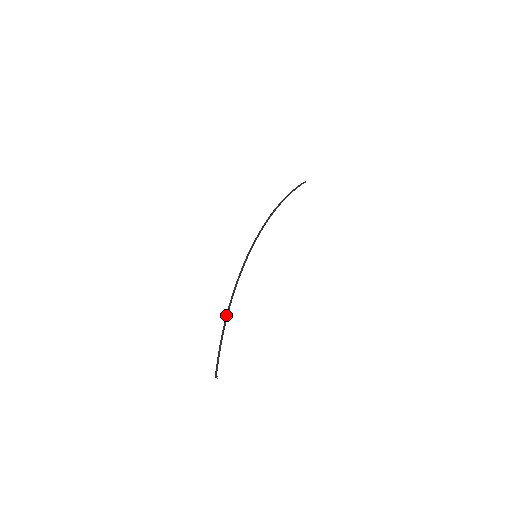
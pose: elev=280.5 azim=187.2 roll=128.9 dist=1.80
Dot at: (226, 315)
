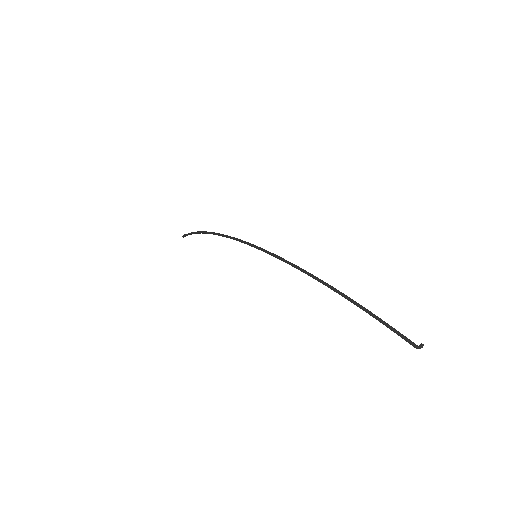
Dot at: (330, 286)
